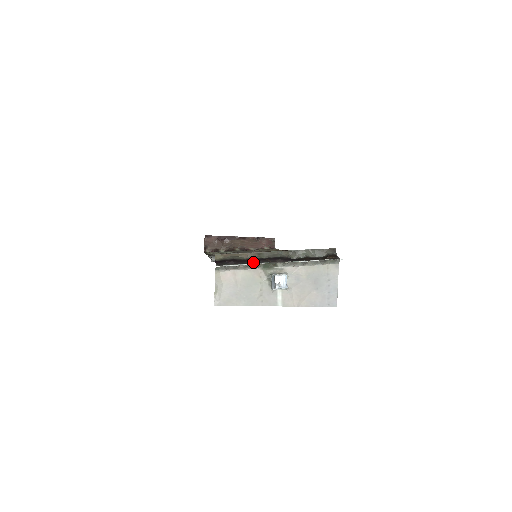
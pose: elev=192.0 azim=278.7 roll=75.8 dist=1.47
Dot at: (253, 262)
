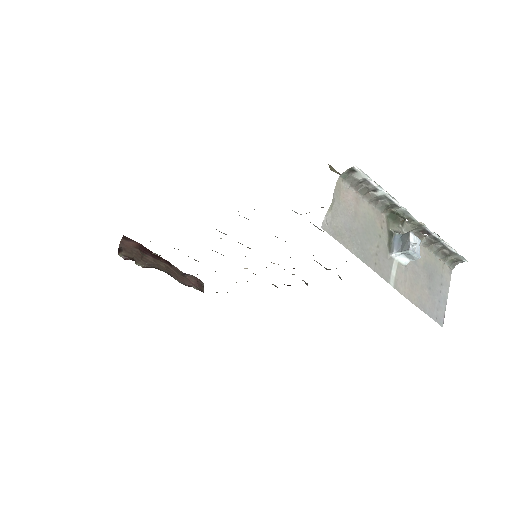
Dot at: (379, 201)
